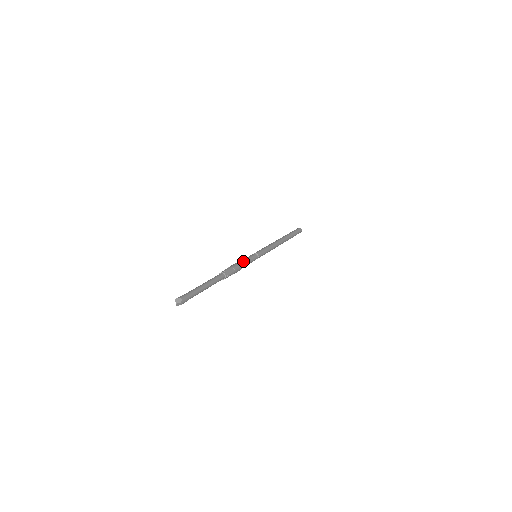
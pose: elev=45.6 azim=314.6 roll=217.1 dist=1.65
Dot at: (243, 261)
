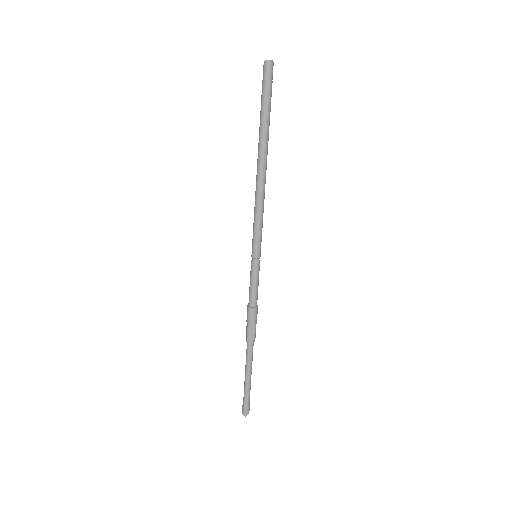
Dot at: occluded
